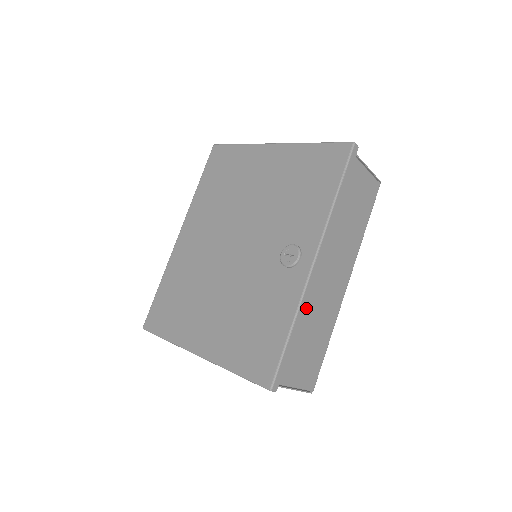
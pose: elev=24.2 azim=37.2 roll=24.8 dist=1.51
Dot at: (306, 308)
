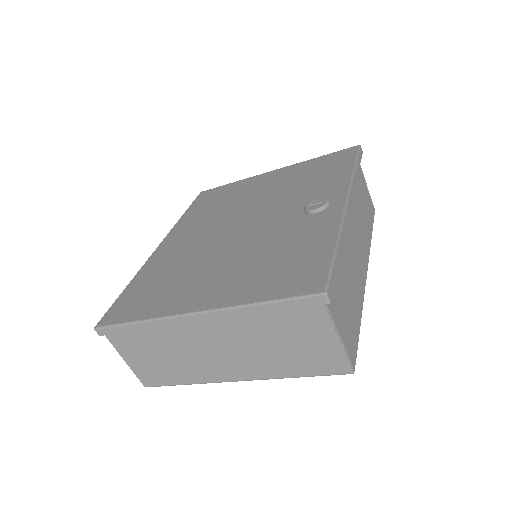
Dot at: (342, 248)
